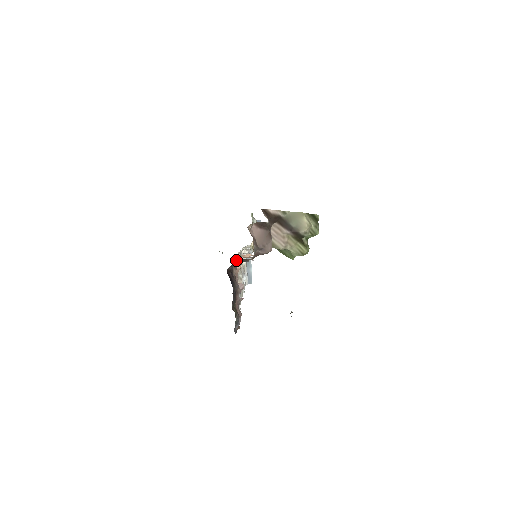
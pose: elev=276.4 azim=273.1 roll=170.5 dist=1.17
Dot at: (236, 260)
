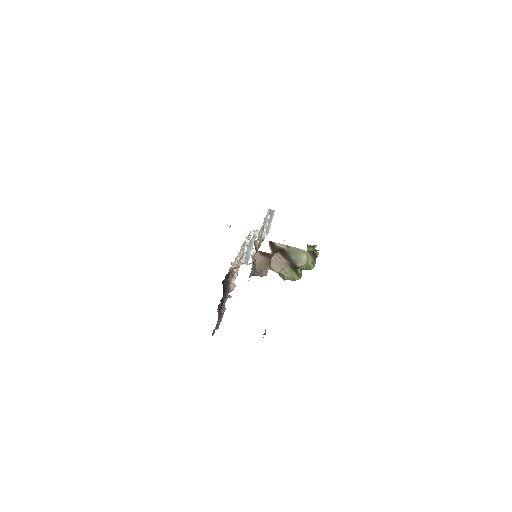
Dot at: occluded
